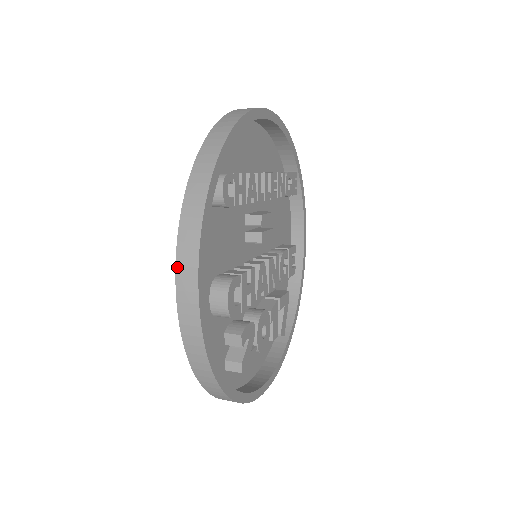
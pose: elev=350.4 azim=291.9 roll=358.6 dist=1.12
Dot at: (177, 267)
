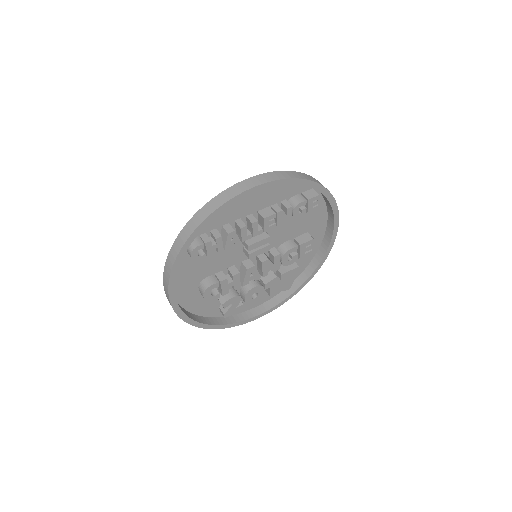
Dot at: (164, 286)
